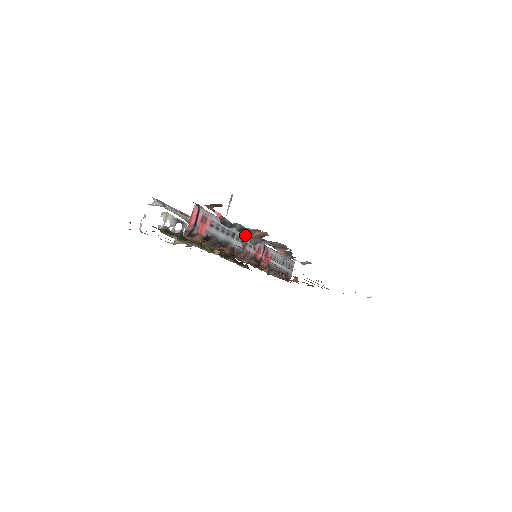
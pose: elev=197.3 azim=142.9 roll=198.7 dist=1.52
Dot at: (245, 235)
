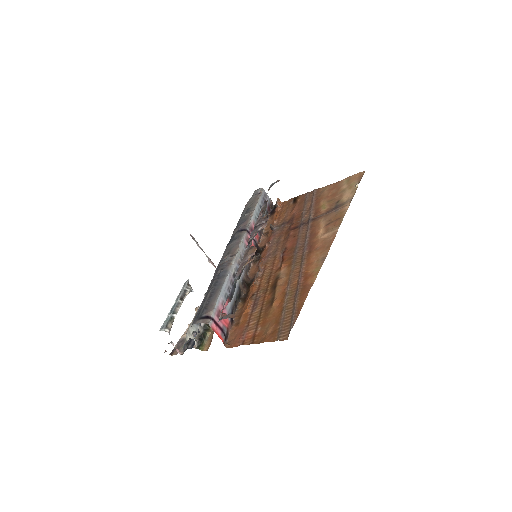
Dot at: (236, 257)
